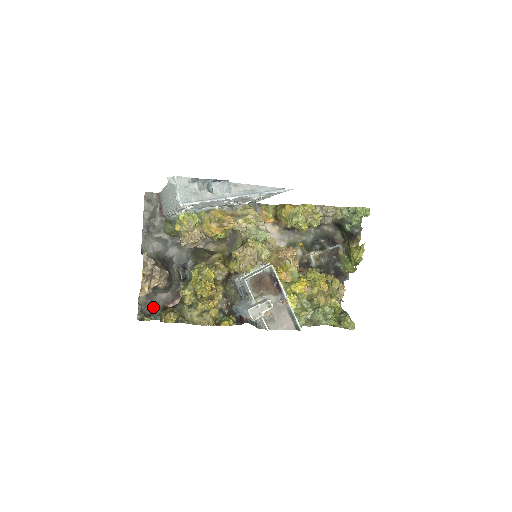
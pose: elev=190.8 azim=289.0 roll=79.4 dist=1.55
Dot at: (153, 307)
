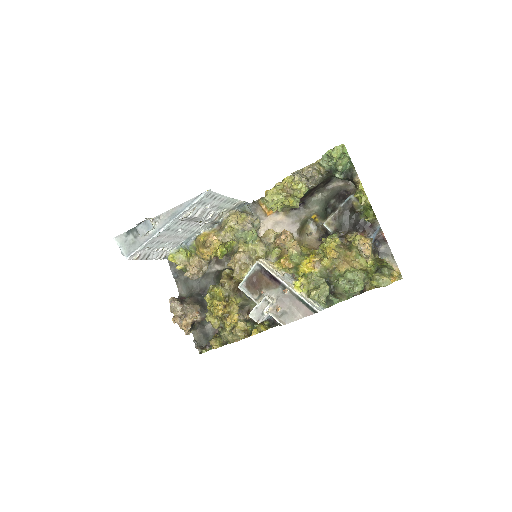
Dot at: (207, 338)
